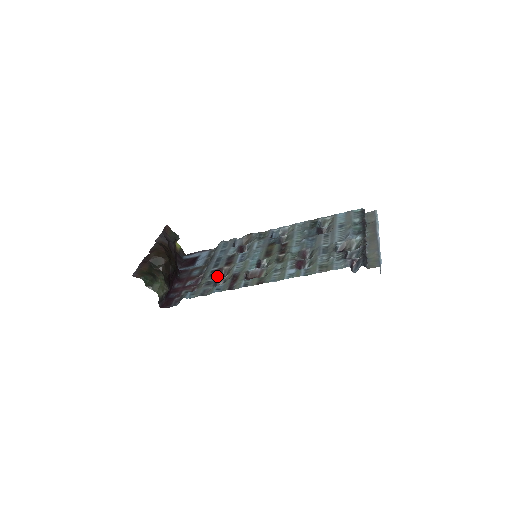
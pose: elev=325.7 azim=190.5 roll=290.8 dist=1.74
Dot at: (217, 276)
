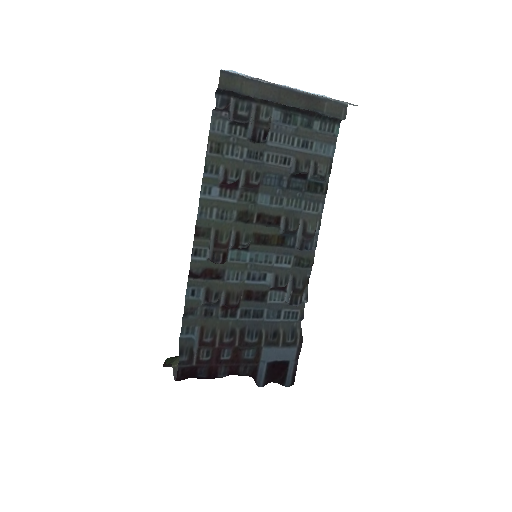
Dot at: (225, 306)
